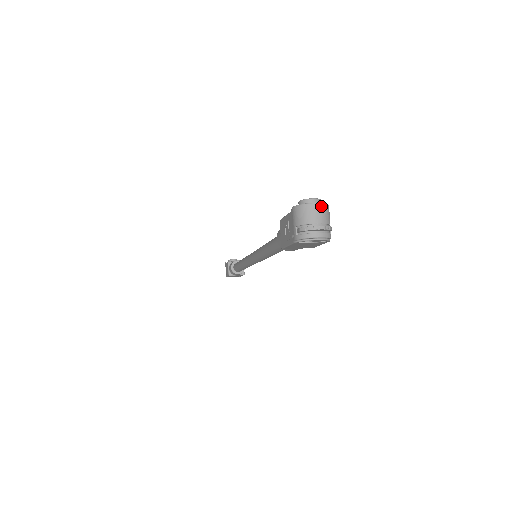
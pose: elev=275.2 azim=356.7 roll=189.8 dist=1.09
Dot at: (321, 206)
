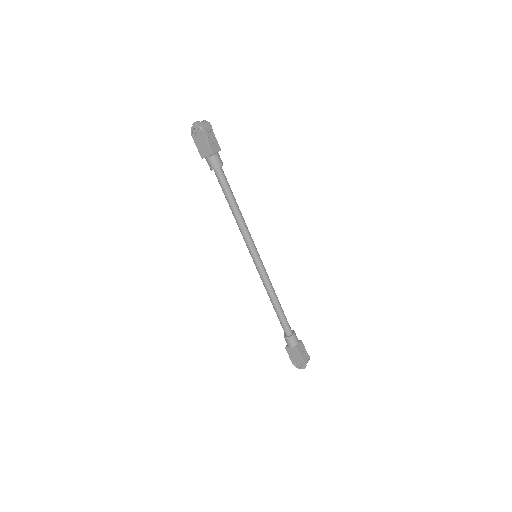
Dot at: (204, 121)
